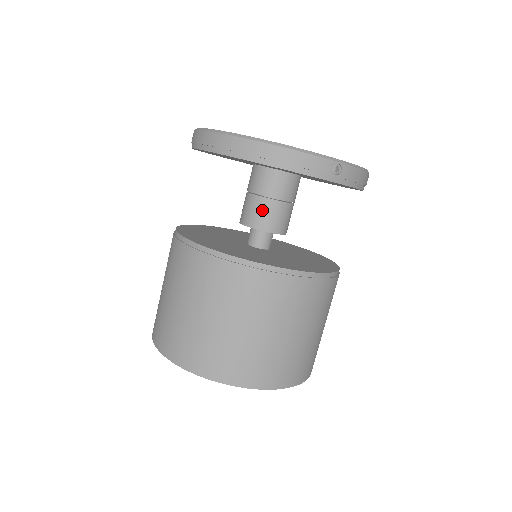
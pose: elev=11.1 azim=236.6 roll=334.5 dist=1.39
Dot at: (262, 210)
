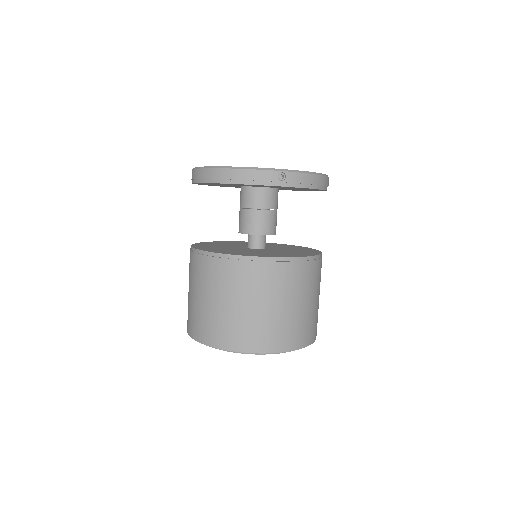
Dot at: (248, 219)
